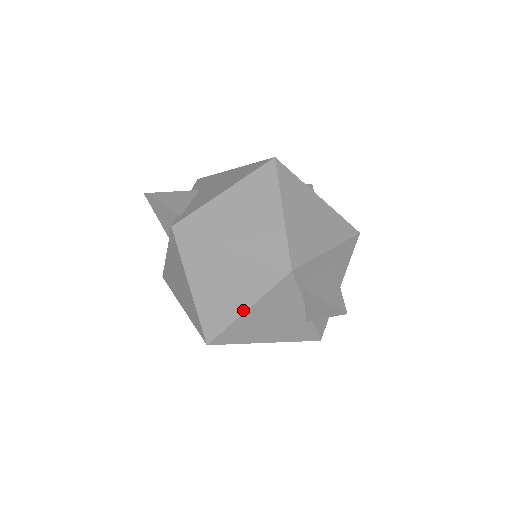
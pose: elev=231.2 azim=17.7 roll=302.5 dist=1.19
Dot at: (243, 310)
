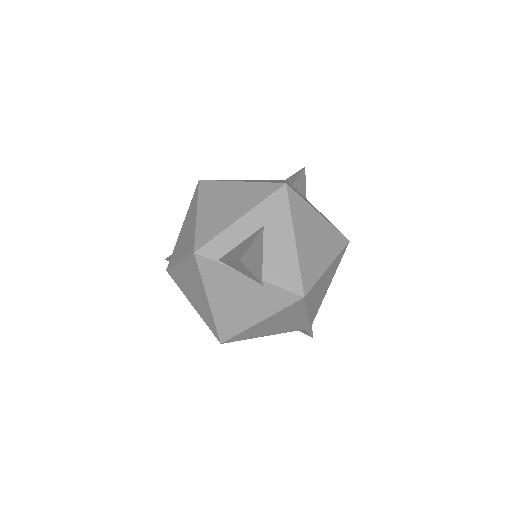
Dot at: (207, 302)
